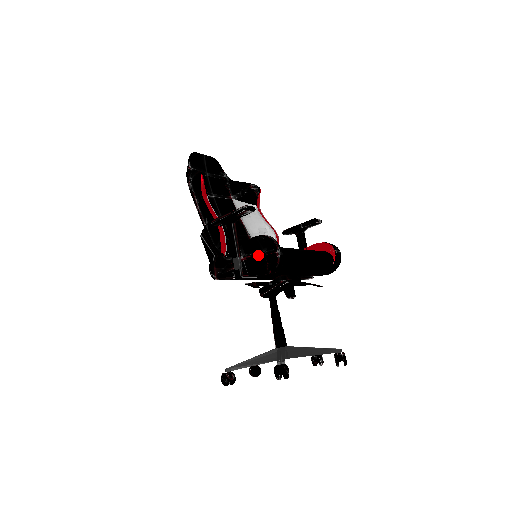
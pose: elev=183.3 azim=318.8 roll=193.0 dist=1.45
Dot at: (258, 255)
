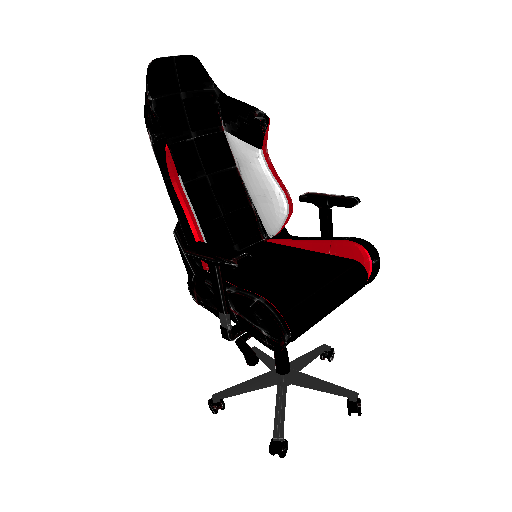
Dot at: (254, 326)
